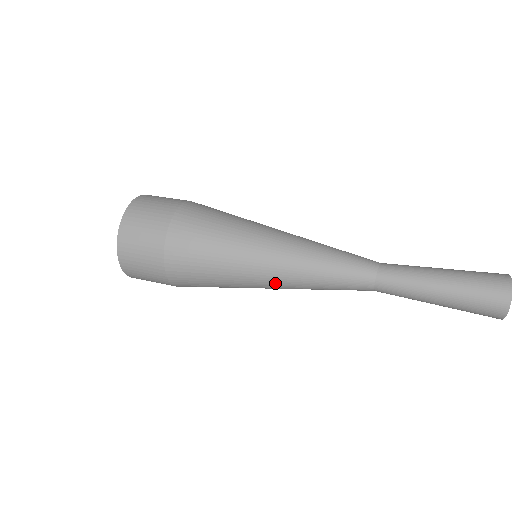
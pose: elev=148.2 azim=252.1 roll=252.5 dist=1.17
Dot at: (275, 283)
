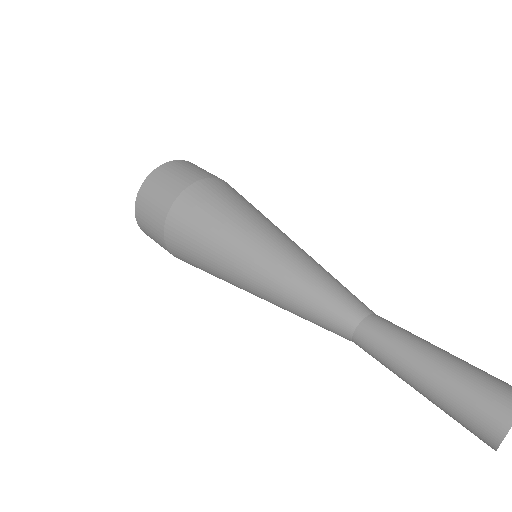
Dot at: (256, 293)
